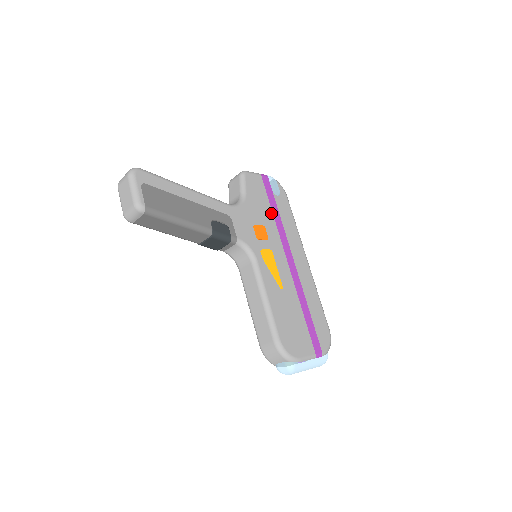
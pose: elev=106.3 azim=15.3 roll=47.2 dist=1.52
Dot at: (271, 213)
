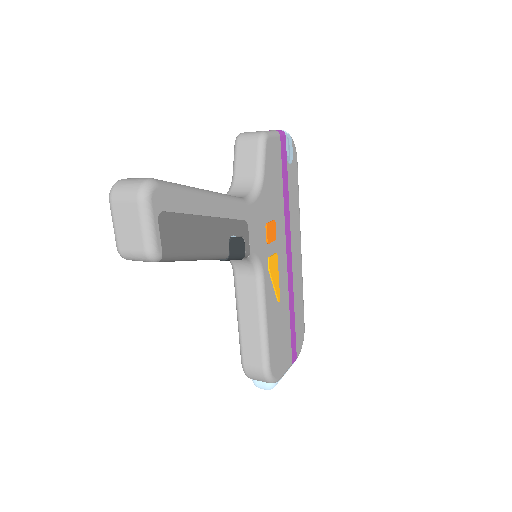
Dot at: (282, 195)
